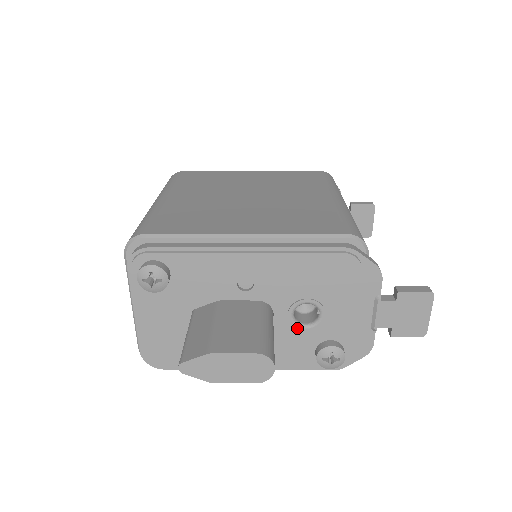
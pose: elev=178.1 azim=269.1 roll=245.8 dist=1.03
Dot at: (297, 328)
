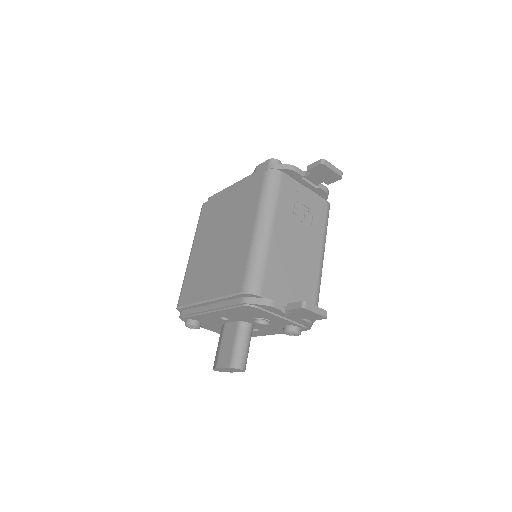
Dot at: (266, 325)
